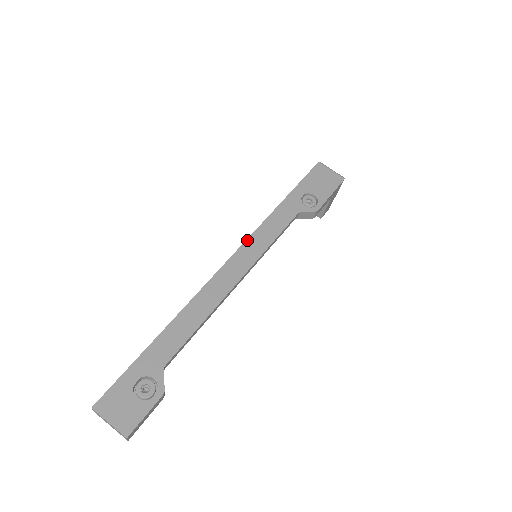
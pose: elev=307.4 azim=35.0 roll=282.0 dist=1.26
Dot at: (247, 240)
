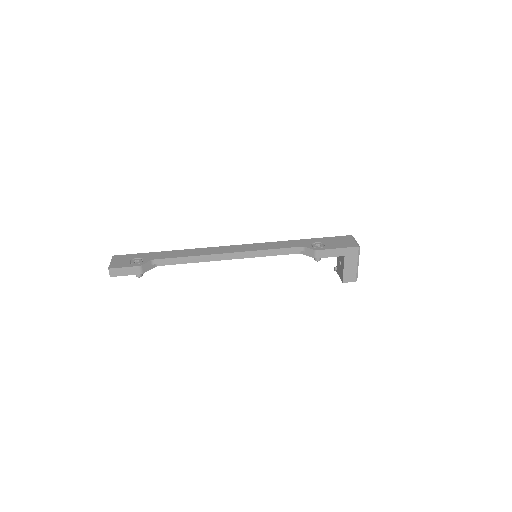
Dot at: (256, 243)
